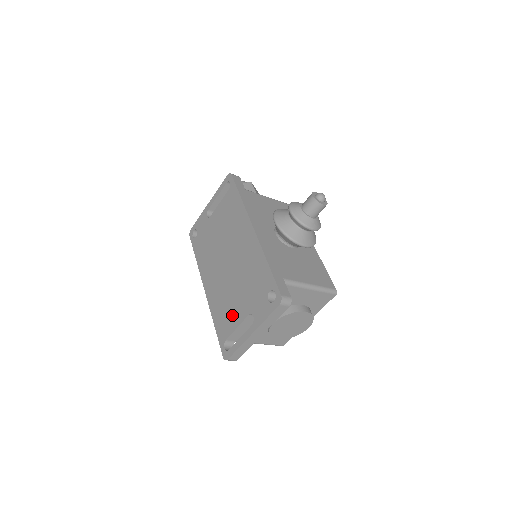
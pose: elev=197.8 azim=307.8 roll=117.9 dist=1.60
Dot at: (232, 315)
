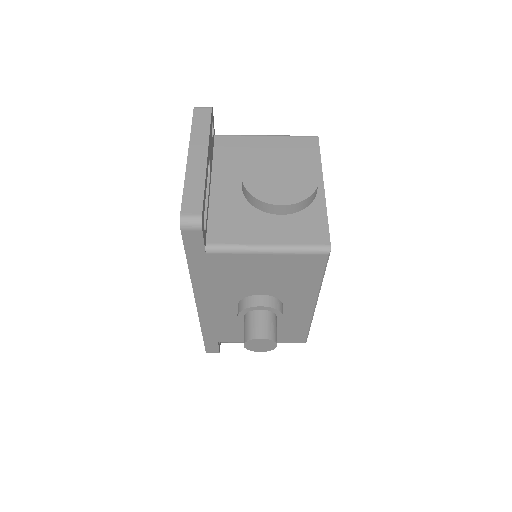
Dot at: occluded
